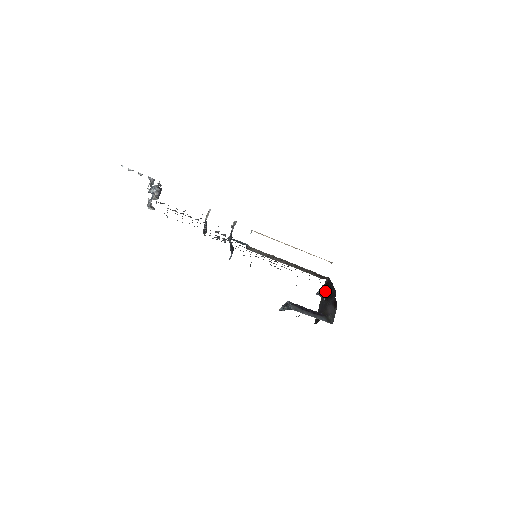
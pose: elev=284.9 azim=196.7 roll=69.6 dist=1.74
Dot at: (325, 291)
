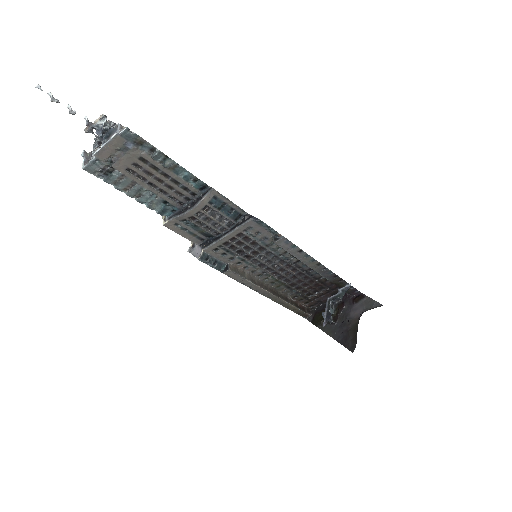
Dot at: (323, 318)
